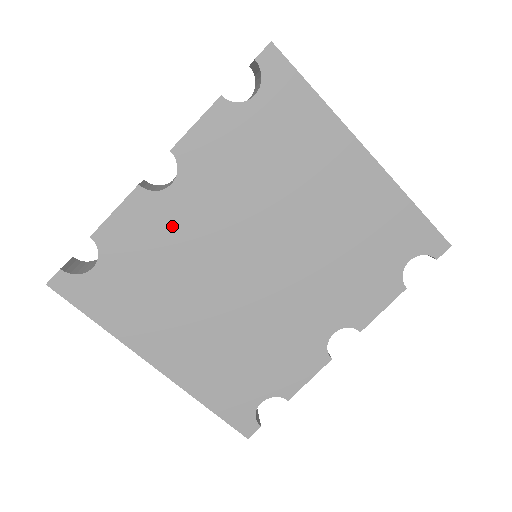
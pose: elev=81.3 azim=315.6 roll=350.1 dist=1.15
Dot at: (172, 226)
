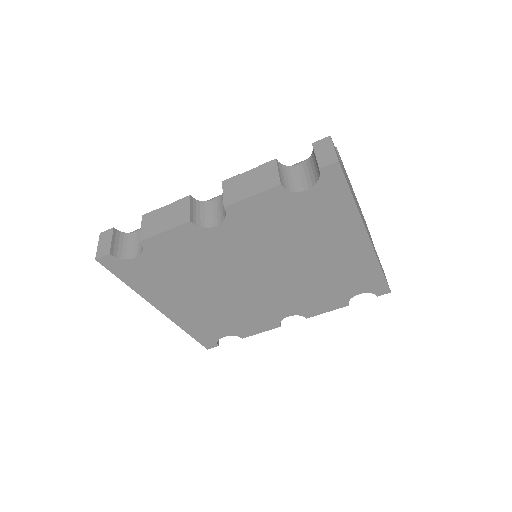
Dot at: (205, 248)
